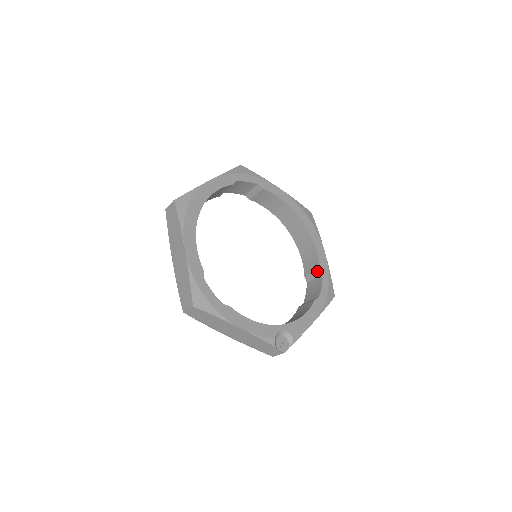
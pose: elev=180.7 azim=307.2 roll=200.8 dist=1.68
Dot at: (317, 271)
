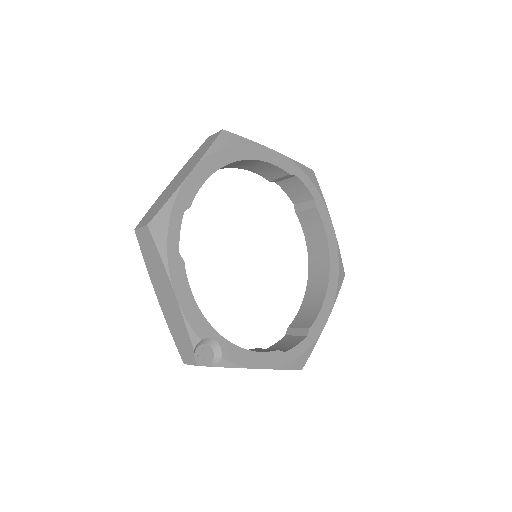
Dot at: (305, 329)
